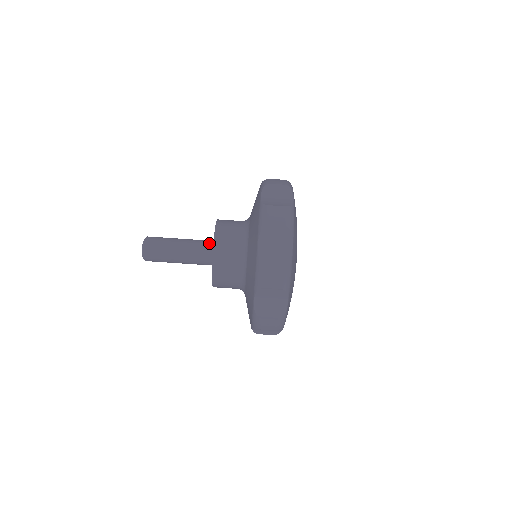
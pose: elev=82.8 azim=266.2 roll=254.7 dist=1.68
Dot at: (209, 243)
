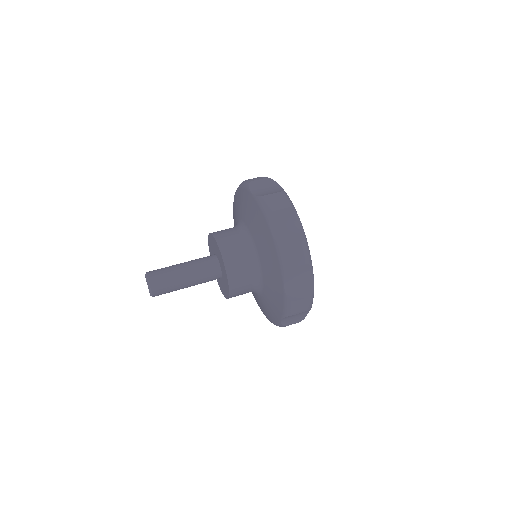
Dot at: (210, 257)
